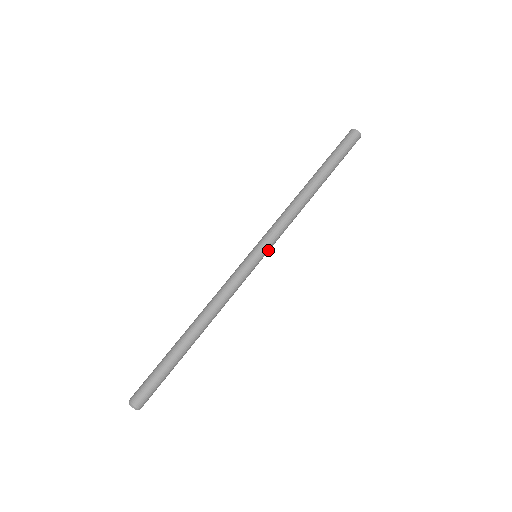
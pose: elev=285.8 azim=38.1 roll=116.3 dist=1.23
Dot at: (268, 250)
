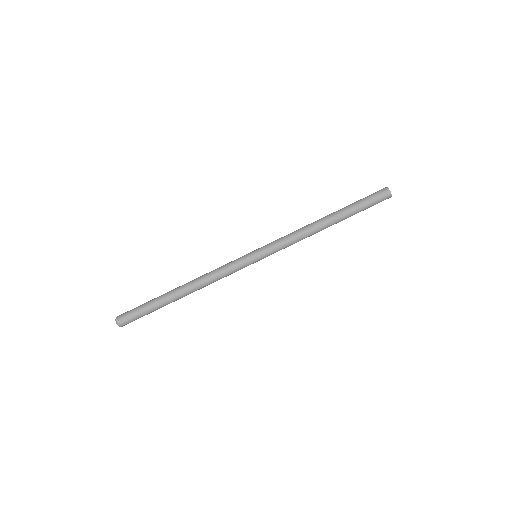
Dot at: (267, 256)
